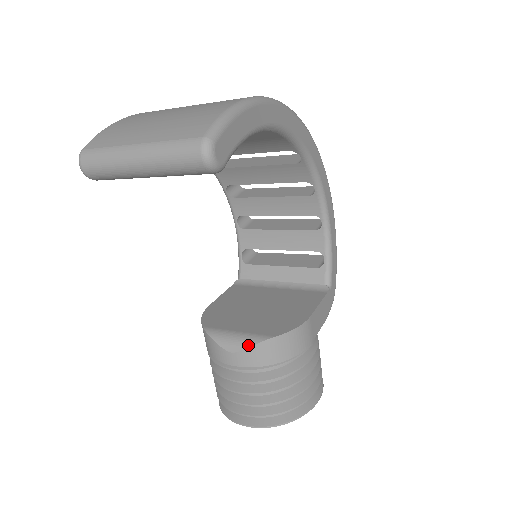
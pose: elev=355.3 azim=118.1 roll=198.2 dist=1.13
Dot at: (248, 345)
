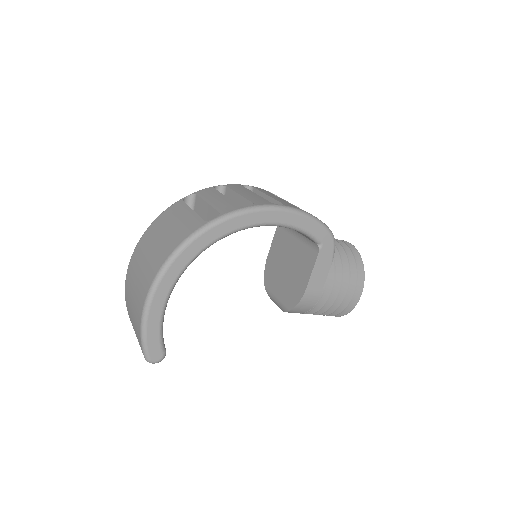
Dot at: occluded
